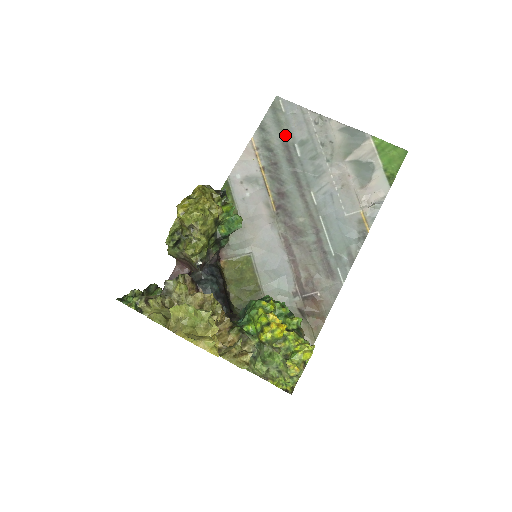
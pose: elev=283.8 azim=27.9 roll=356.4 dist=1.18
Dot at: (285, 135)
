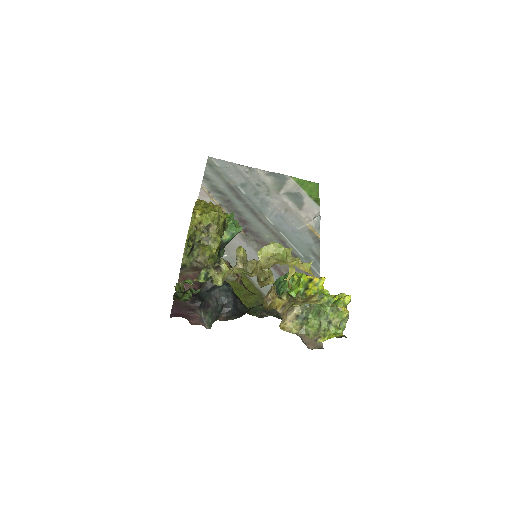
Dot at: (227, 181)
